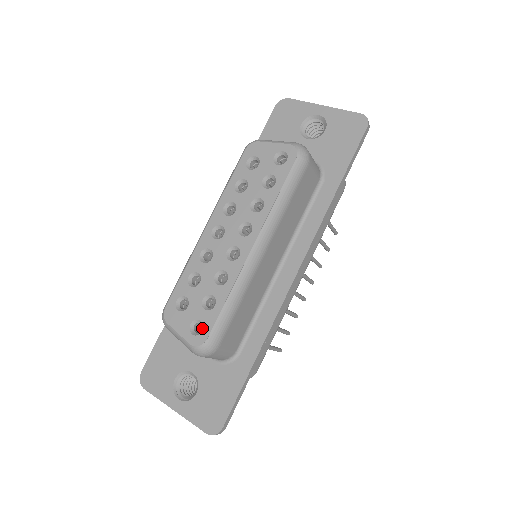
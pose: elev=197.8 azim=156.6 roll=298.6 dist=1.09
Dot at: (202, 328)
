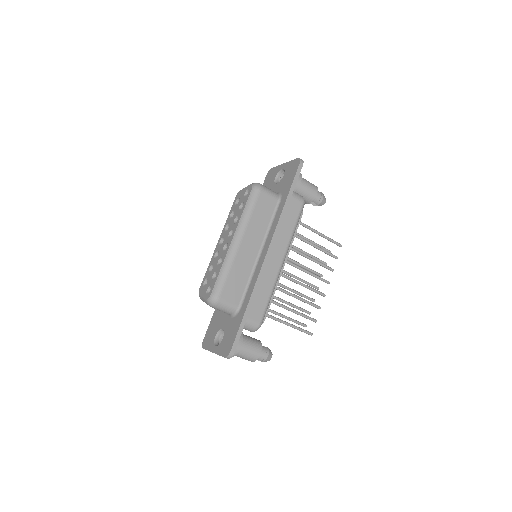
Dot at: (211, 290)
